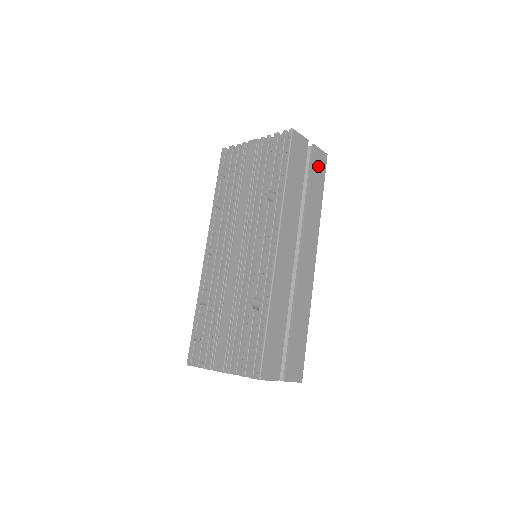
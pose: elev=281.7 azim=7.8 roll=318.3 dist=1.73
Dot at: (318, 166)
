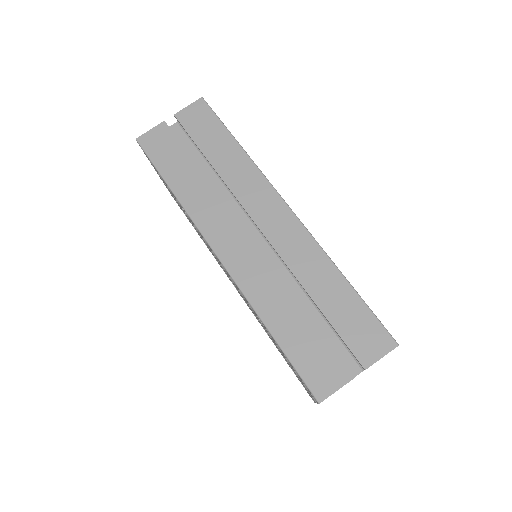
Dot at: (200, 123)
